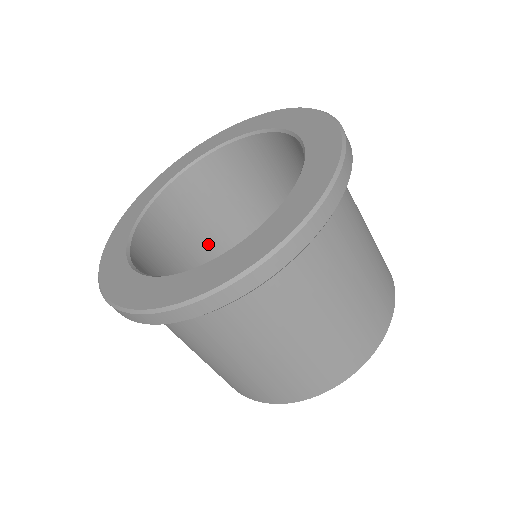
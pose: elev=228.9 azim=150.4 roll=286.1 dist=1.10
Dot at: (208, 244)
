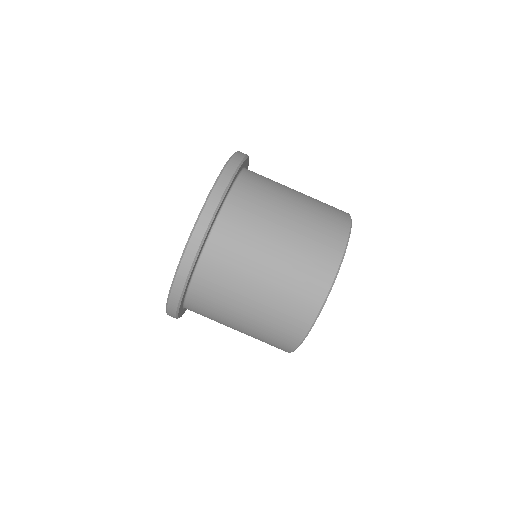
Dot at: occluded
